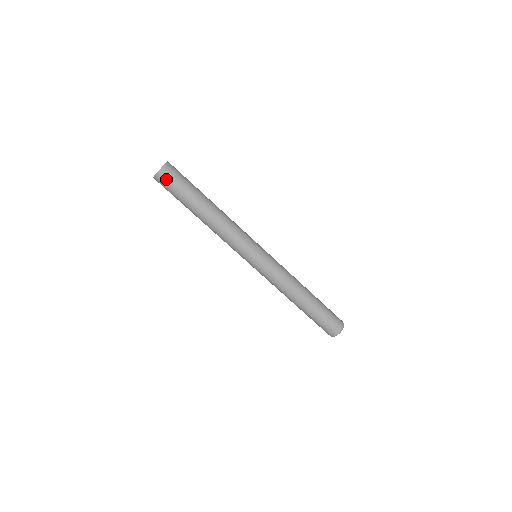
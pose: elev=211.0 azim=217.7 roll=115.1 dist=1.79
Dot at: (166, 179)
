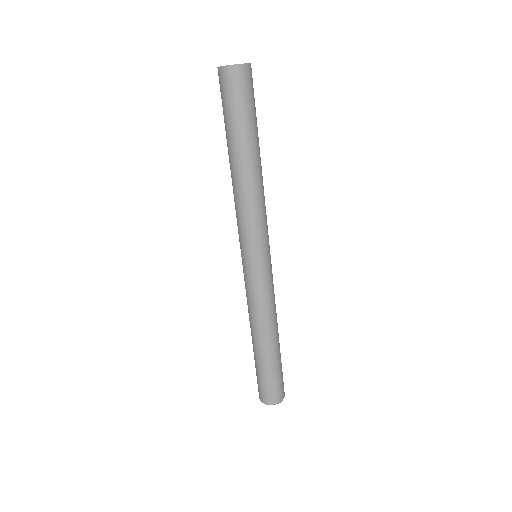
Dot at: (242, 82)
